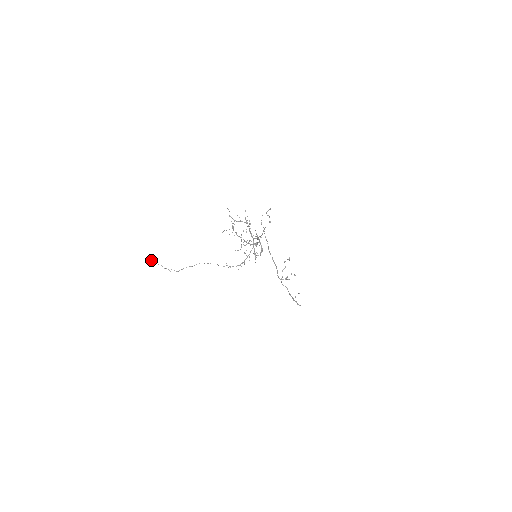
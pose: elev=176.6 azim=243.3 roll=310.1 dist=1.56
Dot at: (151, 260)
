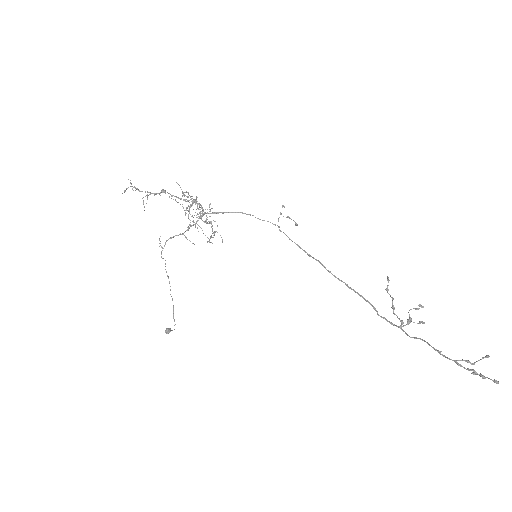
Dot at: (167, 331)
